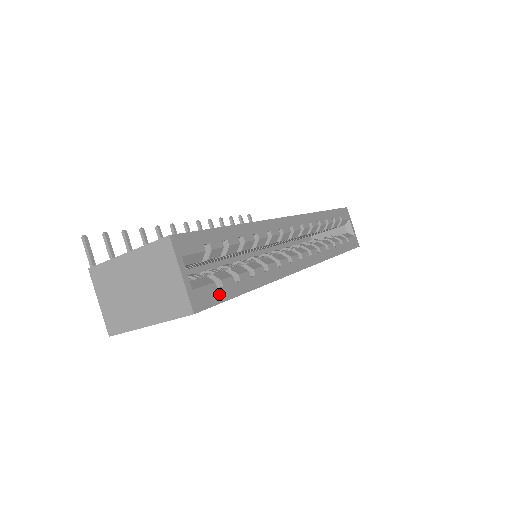
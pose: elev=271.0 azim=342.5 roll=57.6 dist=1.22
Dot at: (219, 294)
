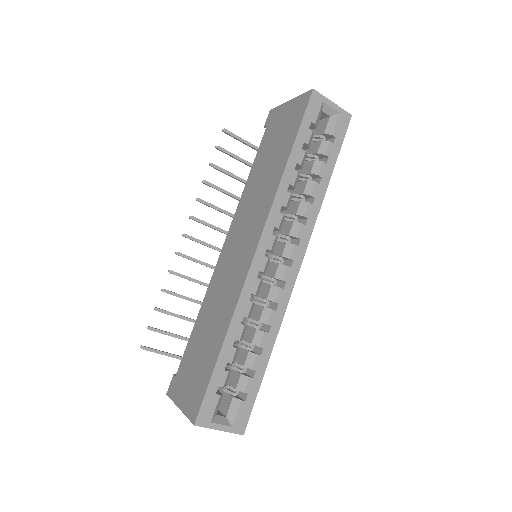
Dot at: (249, 402)
